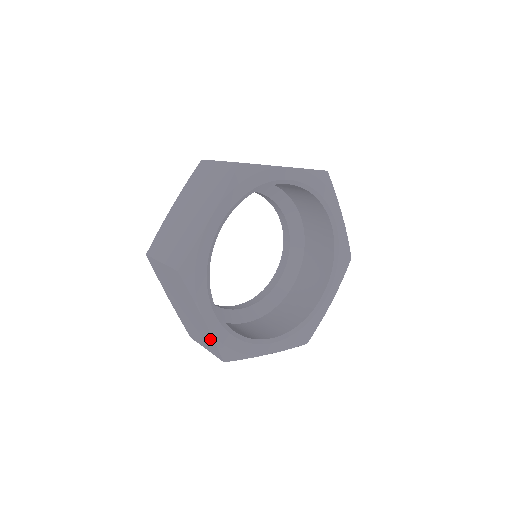
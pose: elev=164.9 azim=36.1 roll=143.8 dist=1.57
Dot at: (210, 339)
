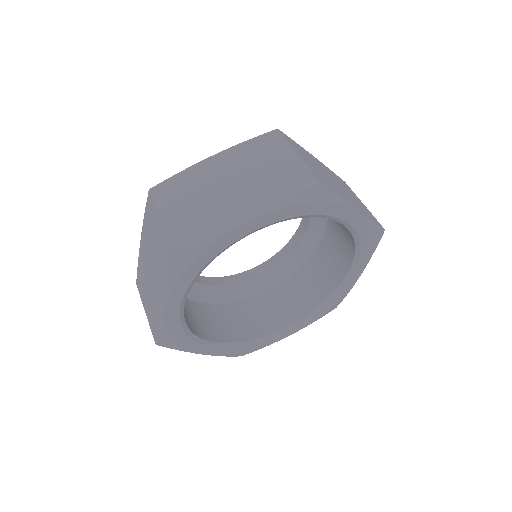
Dot at: occluded
